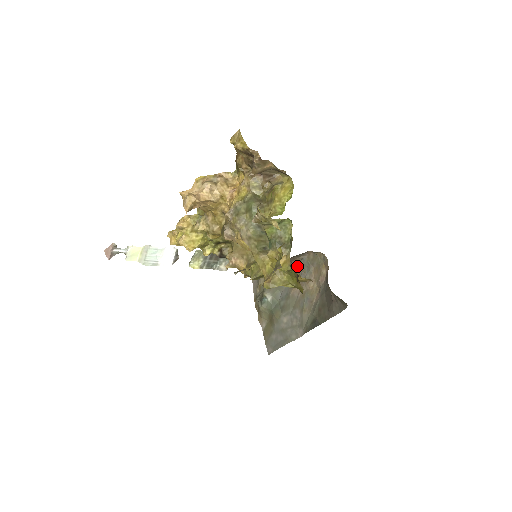
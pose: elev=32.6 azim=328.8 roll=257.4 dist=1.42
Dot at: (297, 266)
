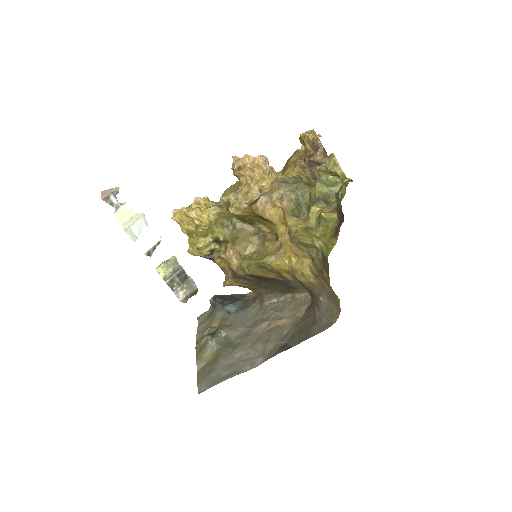
Dot at: (269, 307)
